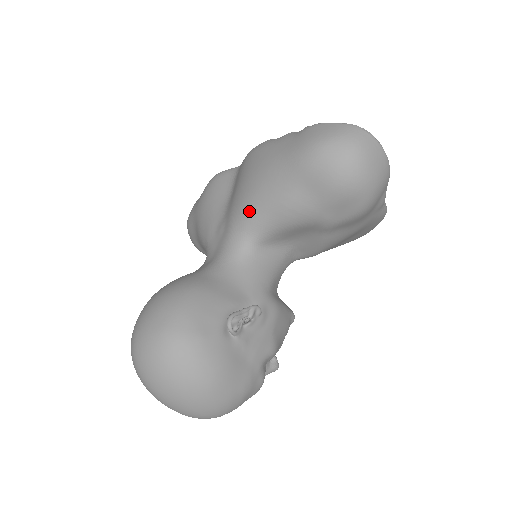
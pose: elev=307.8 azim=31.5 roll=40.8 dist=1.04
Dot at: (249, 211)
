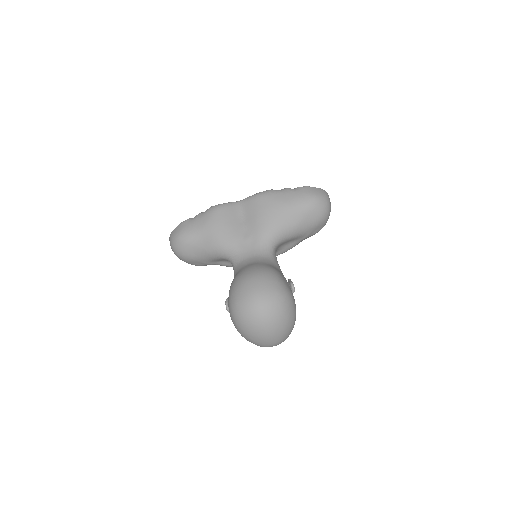
Dot at: (276, 228)
